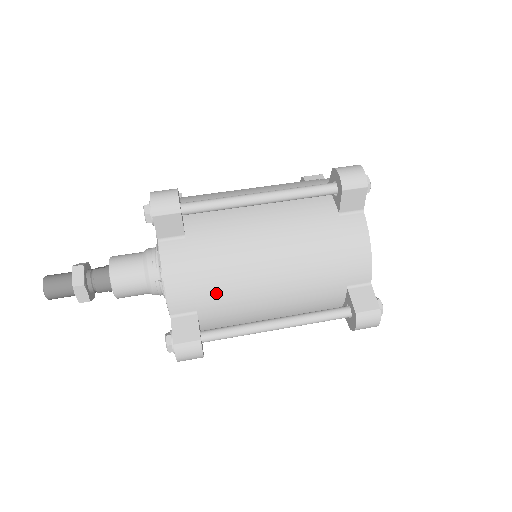
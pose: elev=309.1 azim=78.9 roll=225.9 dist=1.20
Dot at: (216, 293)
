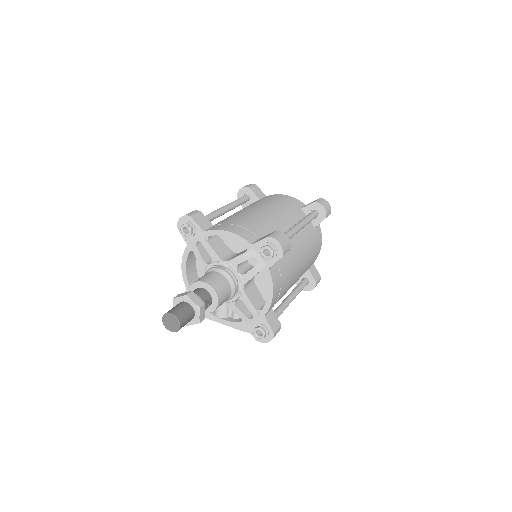
Dot at: (256, 226)
